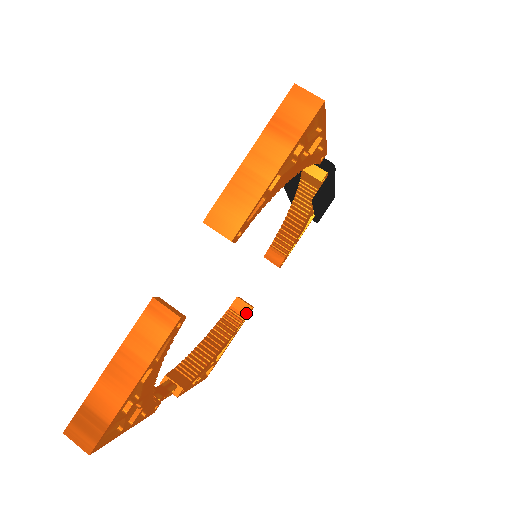
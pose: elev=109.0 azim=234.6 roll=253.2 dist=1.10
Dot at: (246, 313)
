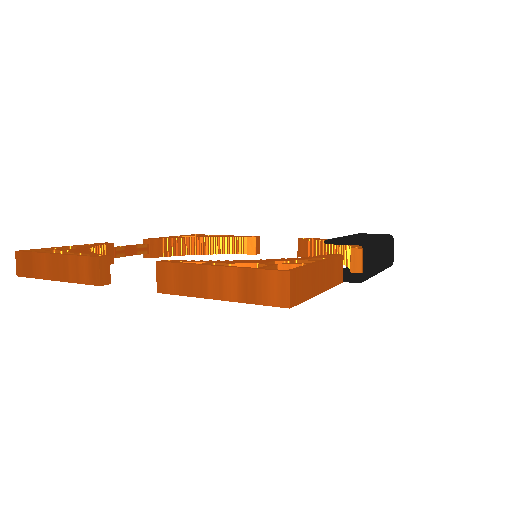
Dot at: (249, 253)
